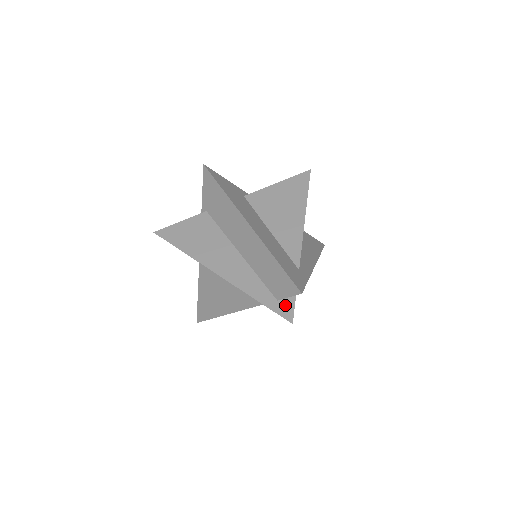
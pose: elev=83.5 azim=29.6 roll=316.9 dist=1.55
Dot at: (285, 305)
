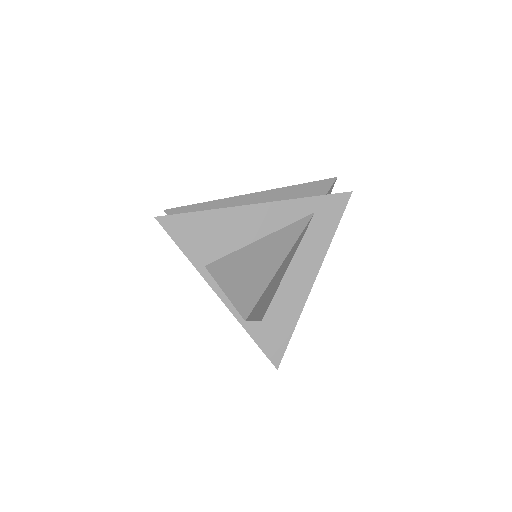
Dot at: occluded
